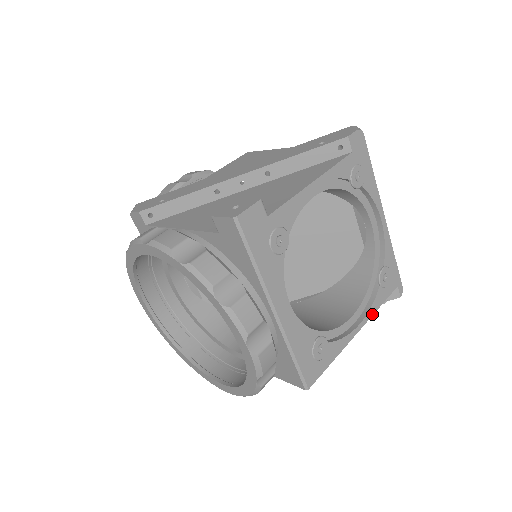
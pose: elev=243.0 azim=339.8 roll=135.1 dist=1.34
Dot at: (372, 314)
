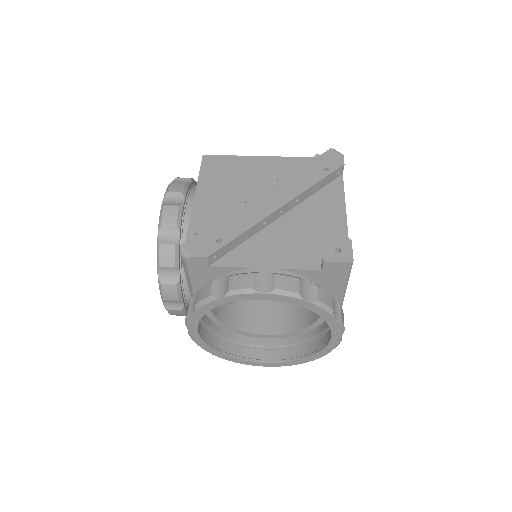
Dot at: occluded
